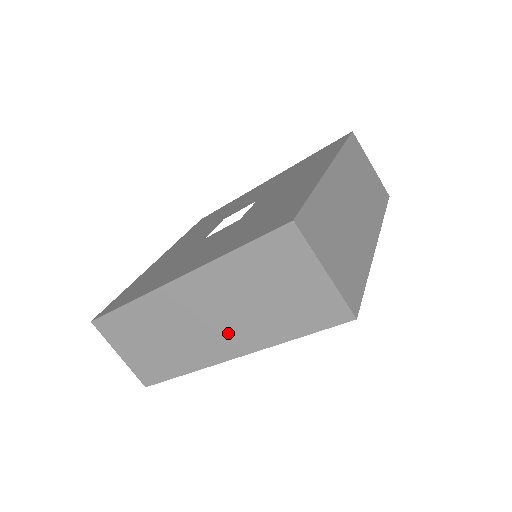
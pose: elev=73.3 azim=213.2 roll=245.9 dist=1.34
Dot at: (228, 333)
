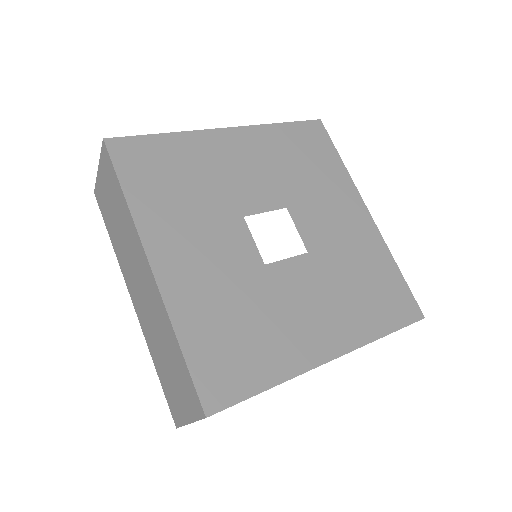
Dot at: occluded
